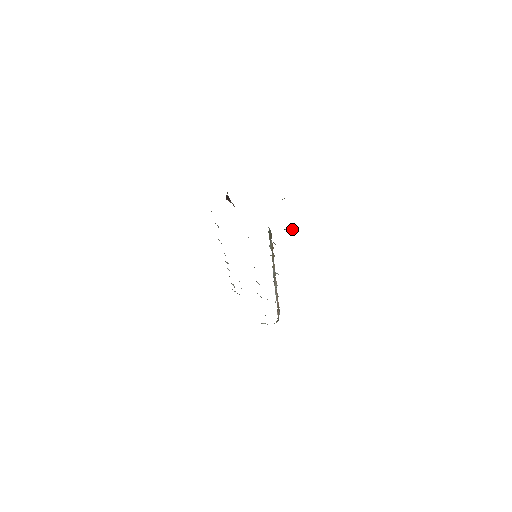
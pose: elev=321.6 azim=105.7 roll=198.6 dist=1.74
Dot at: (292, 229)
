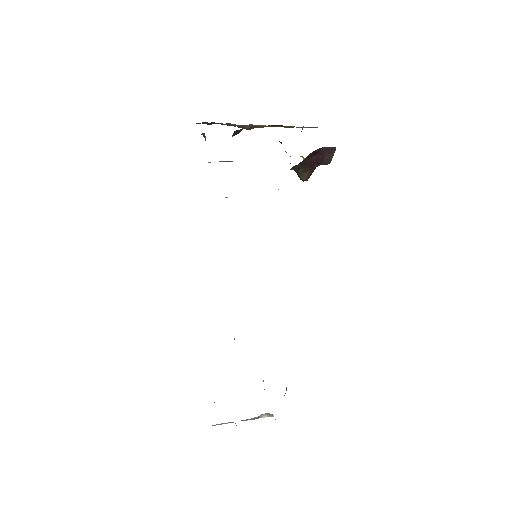
Dot at: (311, 170)
